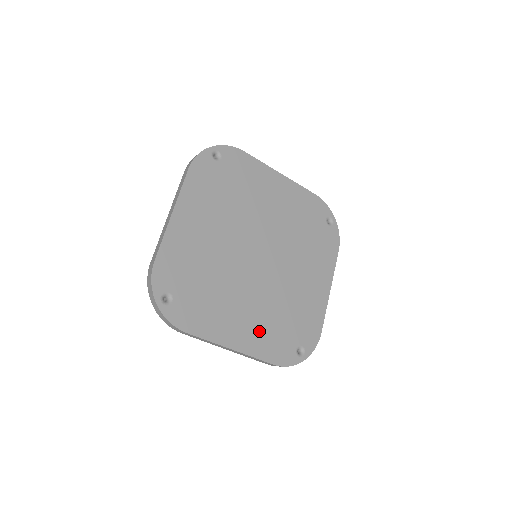
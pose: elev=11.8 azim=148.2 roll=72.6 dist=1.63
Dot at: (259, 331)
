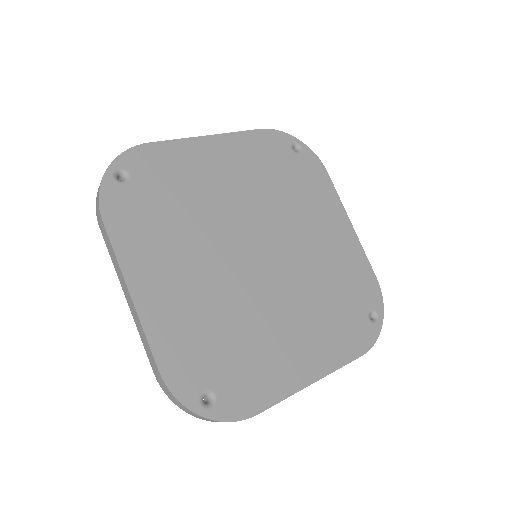
Dot at: (323, 336)
